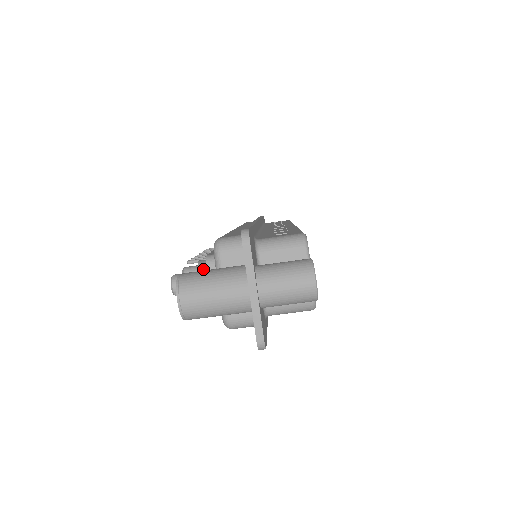
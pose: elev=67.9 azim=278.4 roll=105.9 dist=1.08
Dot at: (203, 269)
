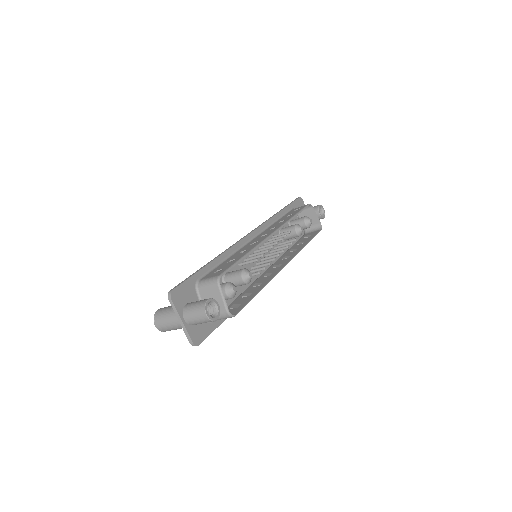
Dot at: occluded
